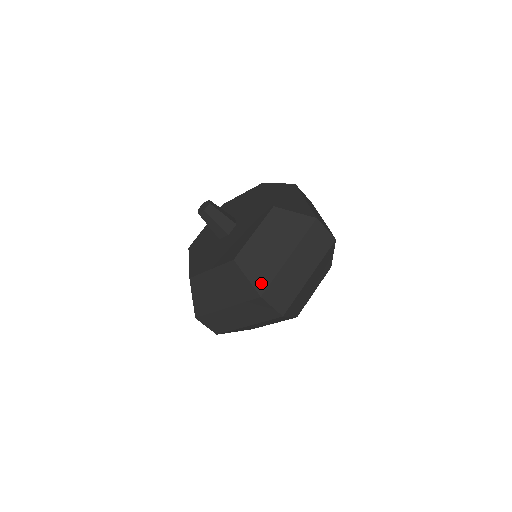
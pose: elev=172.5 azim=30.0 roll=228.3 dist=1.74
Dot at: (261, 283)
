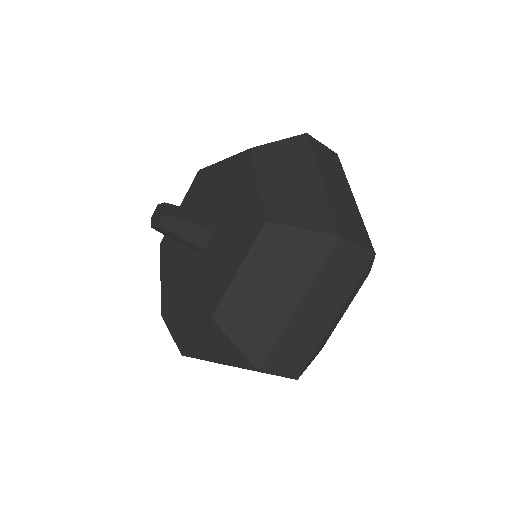
Dot at: (324, 222)
